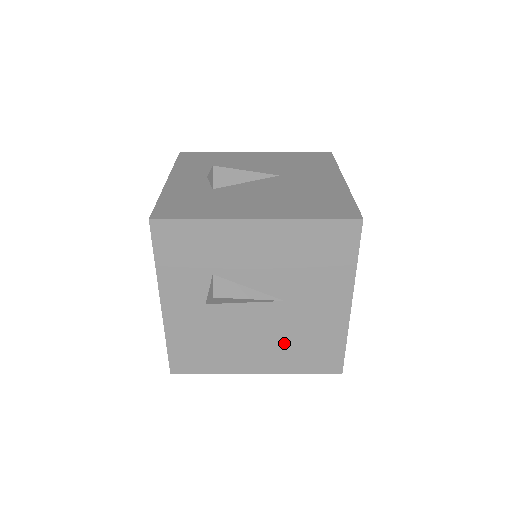
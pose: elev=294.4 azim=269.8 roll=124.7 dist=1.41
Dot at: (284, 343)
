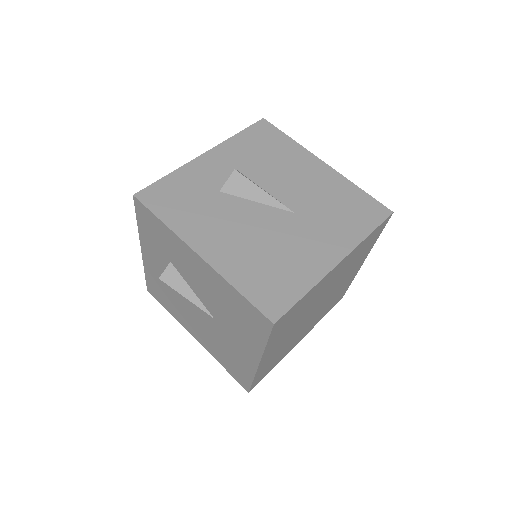
Dot at: (213, 340)
